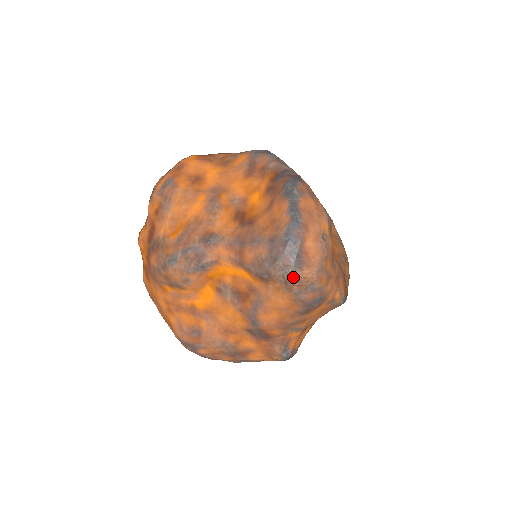
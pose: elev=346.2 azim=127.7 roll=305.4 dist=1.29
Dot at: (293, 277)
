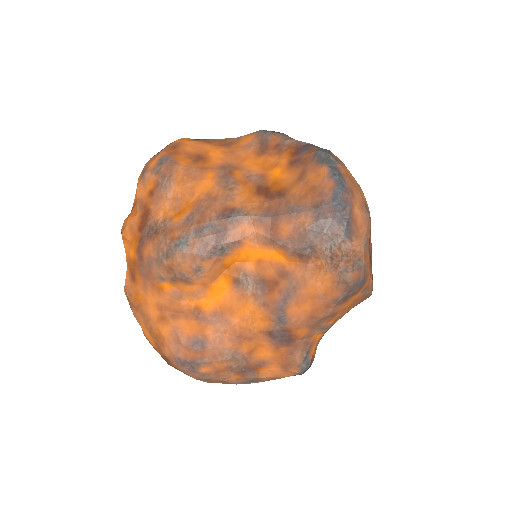
Dot at: (342, 250)
